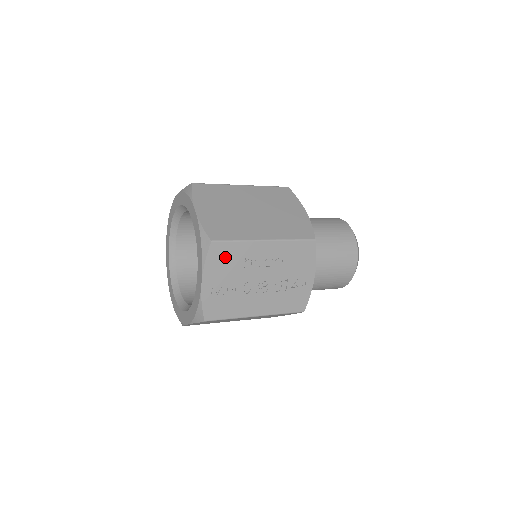
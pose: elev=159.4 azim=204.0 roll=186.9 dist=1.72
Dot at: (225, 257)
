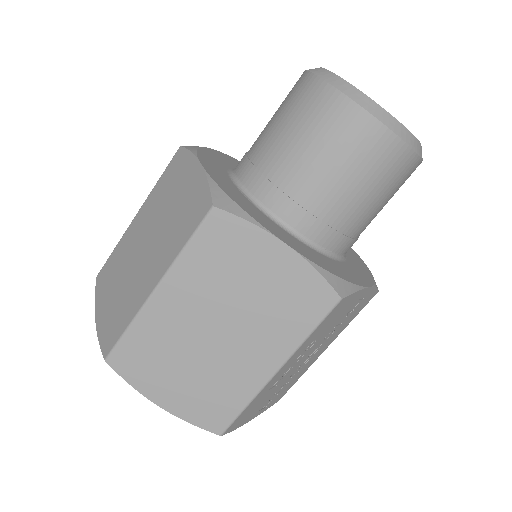
Dot at: (248, 412)
